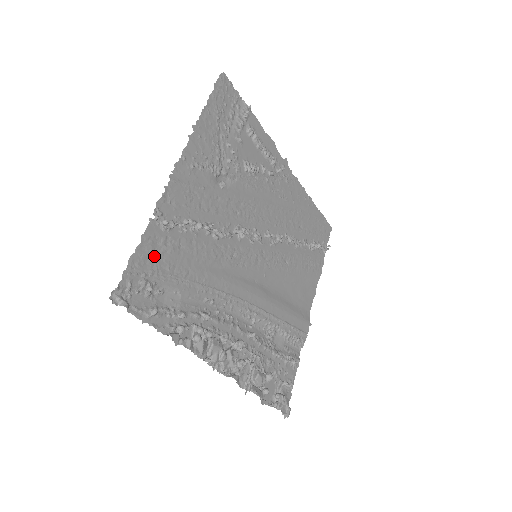
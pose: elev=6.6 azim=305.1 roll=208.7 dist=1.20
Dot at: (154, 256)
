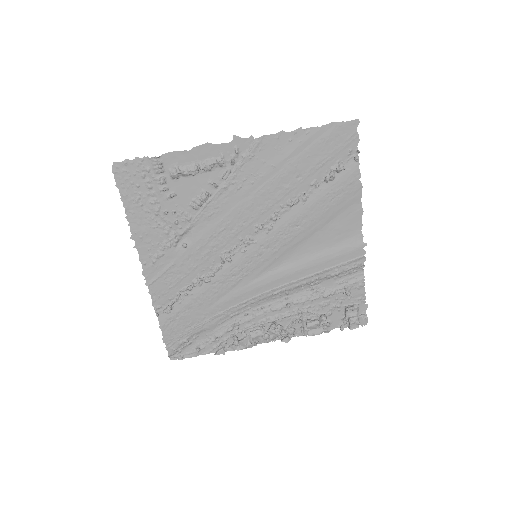
Dot at: (175, 328)
